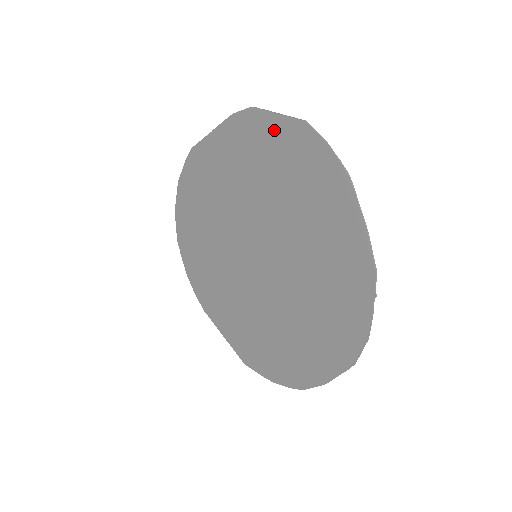
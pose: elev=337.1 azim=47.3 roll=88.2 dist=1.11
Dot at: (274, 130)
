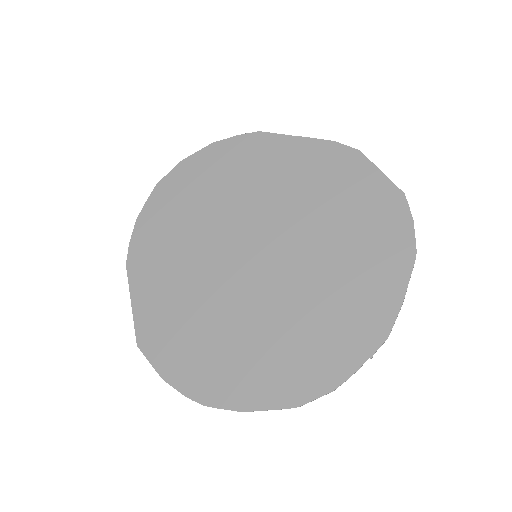
Dot at: (368, 180)
